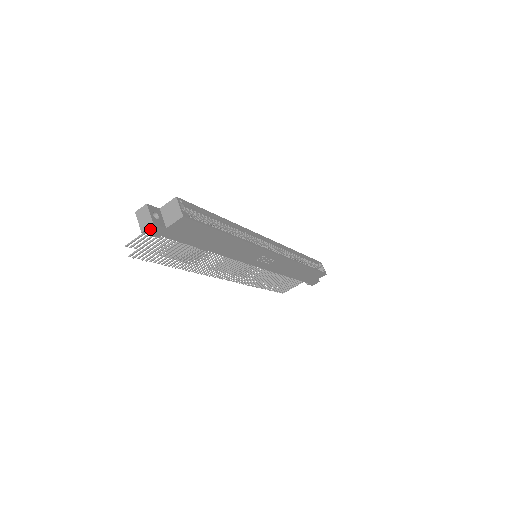
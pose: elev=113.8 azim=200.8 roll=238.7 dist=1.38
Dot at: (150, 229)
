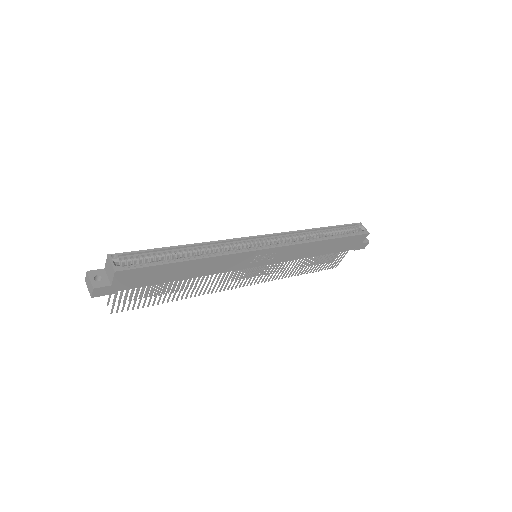
Dot at: (96, 292)
